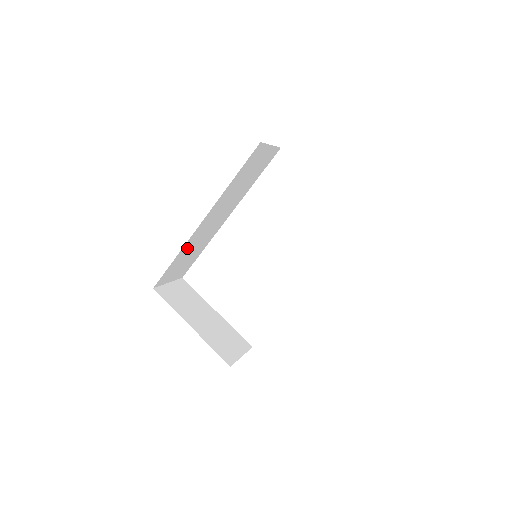
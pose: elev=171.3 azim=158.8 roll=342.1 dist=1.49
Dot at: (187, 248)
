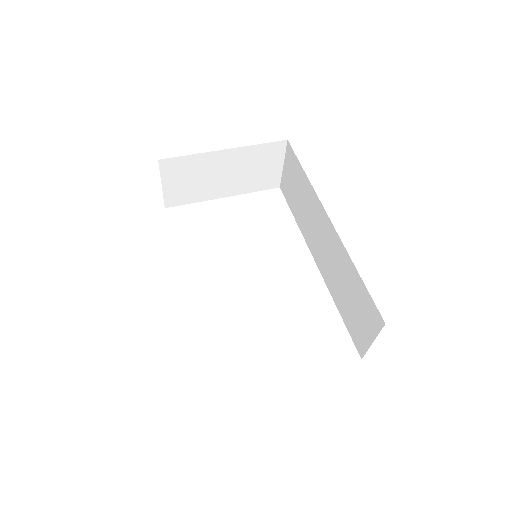
Dot at: occluded
